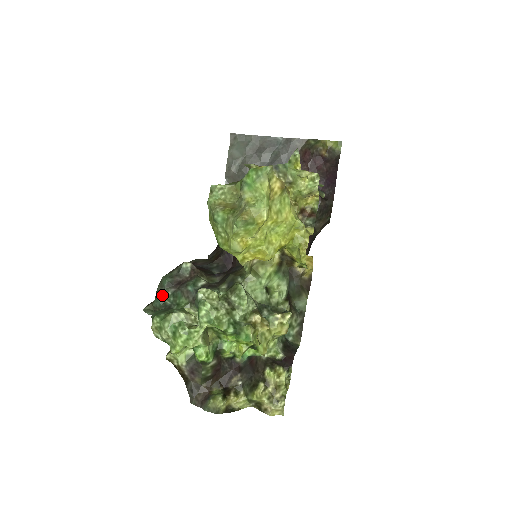
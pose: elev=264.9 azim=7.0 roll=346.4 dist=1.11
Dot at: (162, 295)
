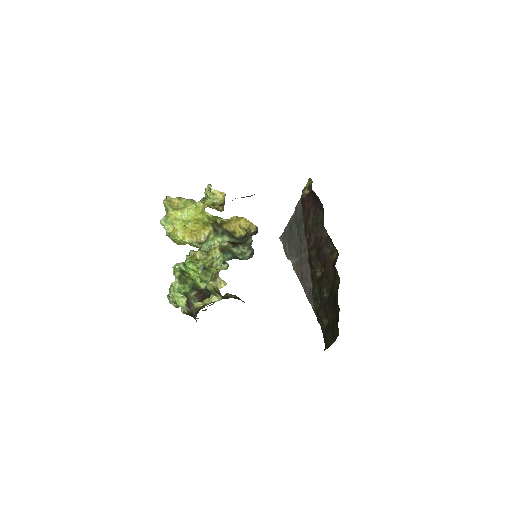
Dot at: occluded
